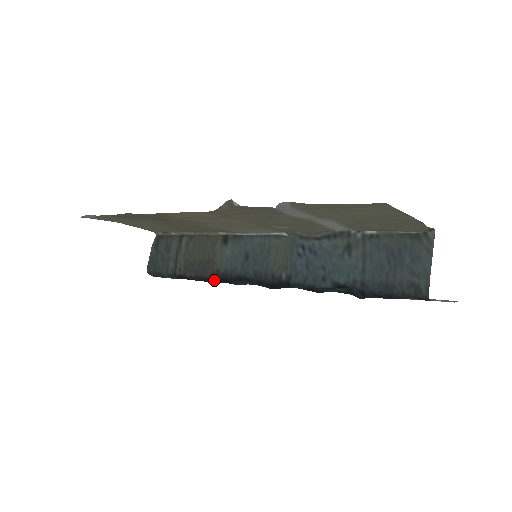
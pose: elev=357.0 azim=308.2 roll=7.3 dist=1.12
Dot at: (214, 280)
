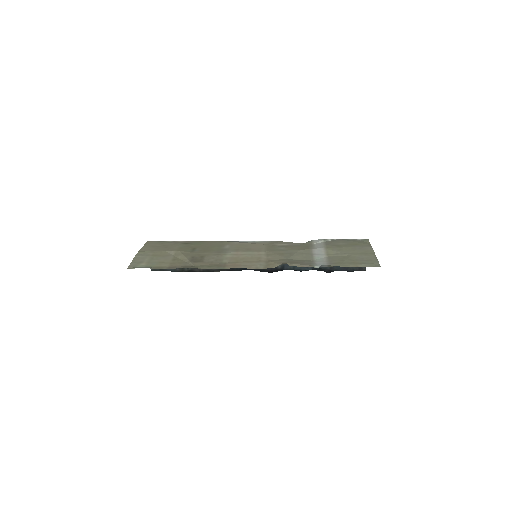
Dot at: occluded
